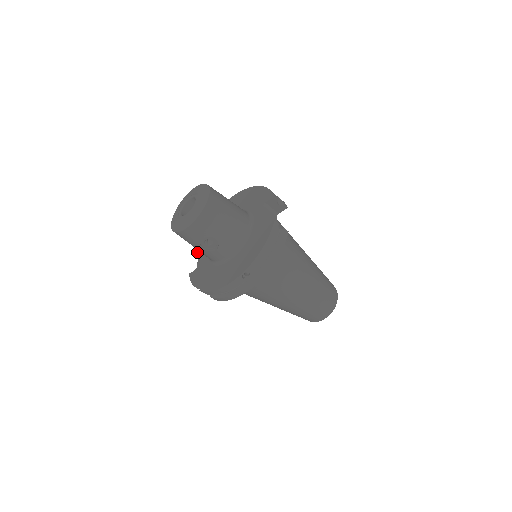
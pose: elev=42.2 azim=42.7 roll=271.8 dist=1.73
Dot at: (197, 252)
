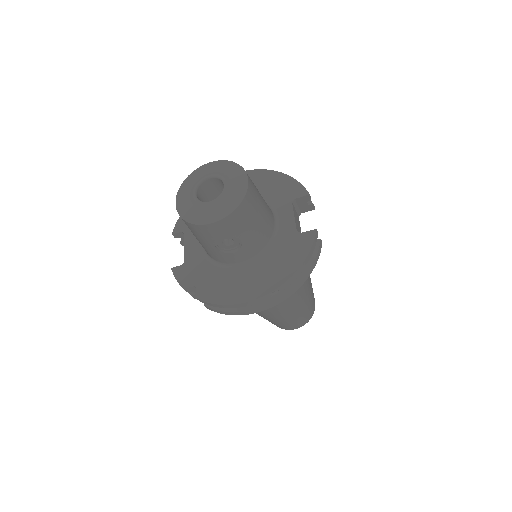
Dot at: (176, 237)
